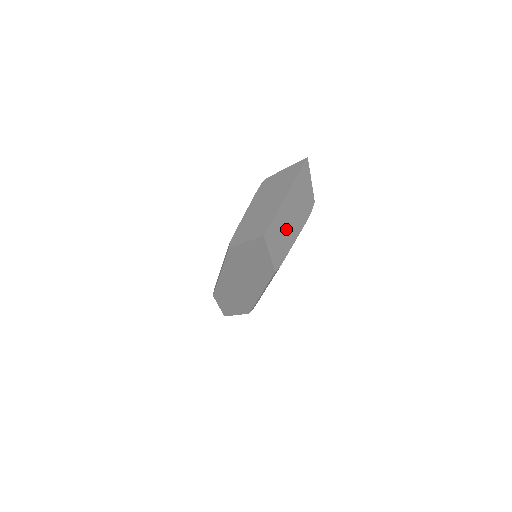
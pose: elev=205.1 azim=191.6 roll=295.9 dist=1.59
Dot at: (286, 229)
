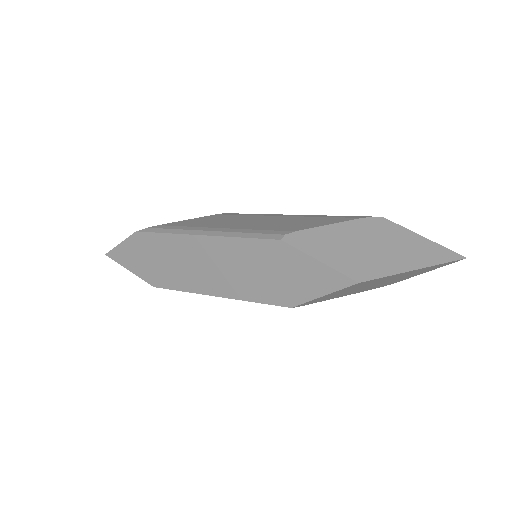
Dot at: (361, 287)
